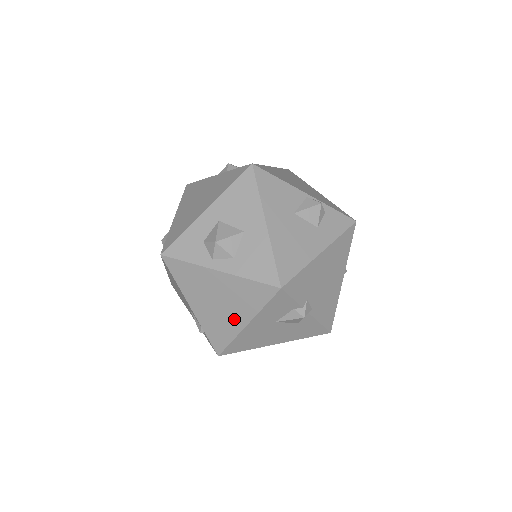
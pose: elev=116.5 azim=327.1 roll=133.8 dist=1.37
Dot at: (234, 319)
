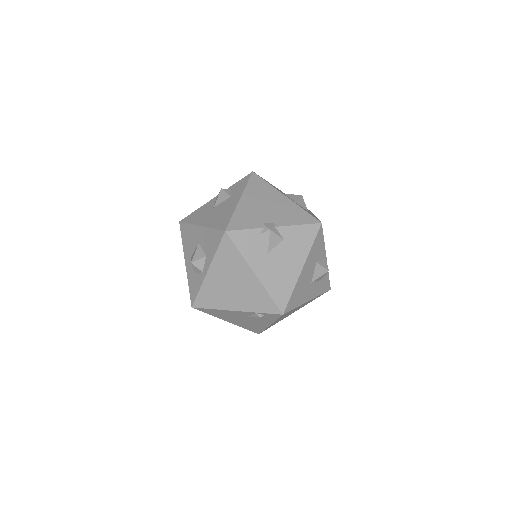
Dot at: (248, 281)
